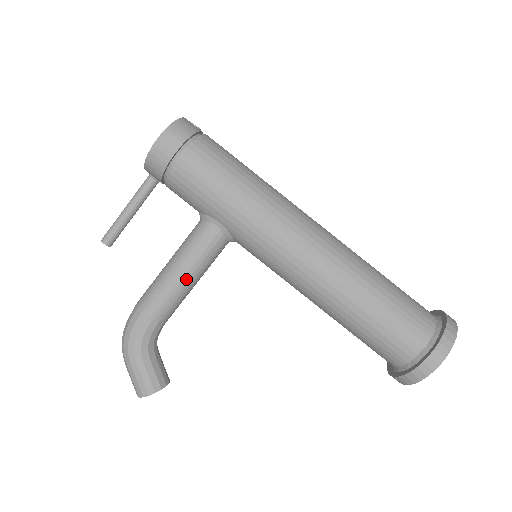
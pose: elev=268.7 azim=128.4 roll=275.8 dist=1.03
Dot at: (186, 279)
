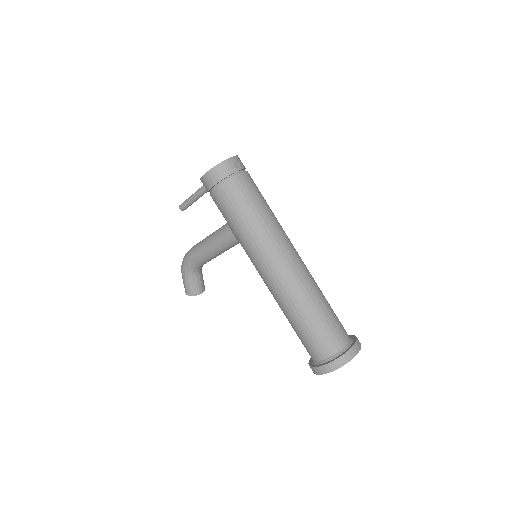
Dot at: (214, 251)
